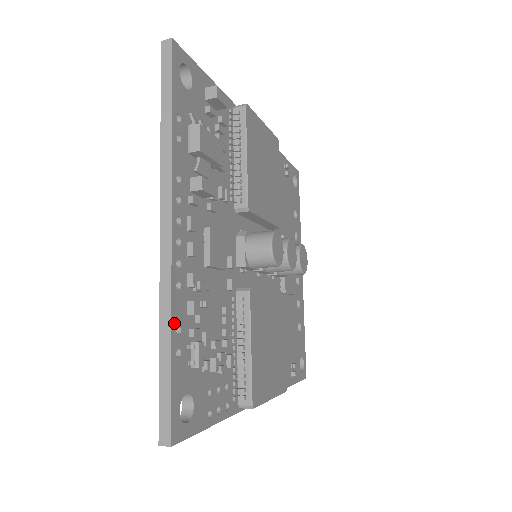
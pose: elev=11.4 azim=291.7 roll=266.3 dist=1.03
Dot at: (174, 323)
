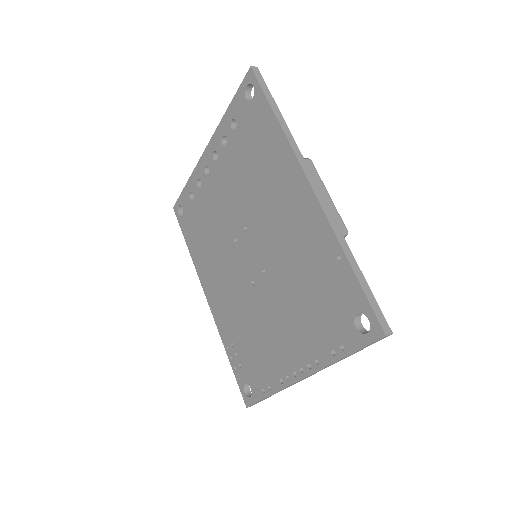
Dot at: occluded
